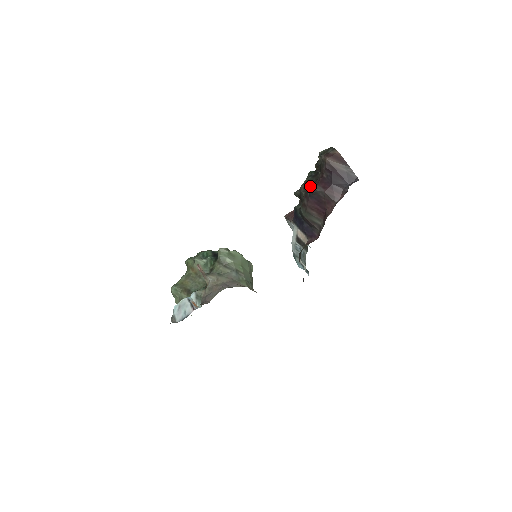
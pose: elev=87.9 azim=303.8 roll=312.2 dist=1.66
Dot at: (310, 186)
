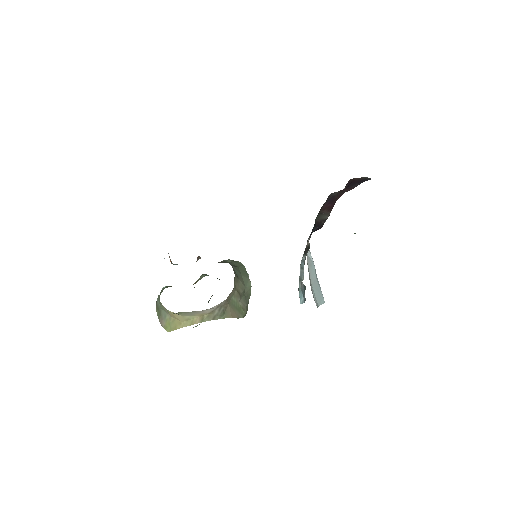
Dot at: occluded
